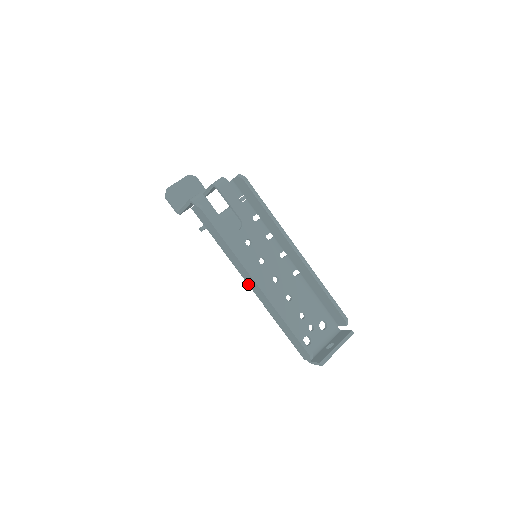
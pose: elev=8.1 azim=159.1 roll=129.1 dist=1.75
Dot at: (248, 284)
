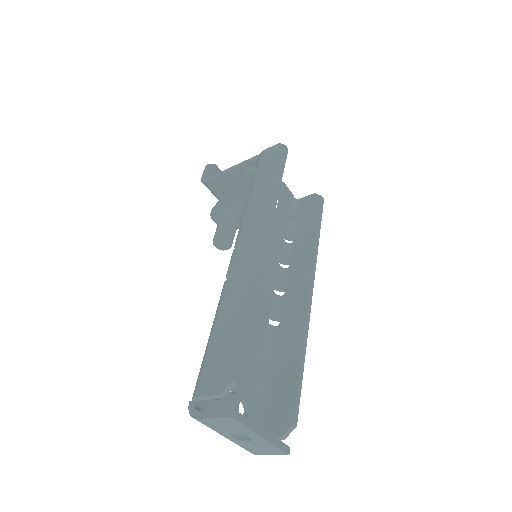
Dot at: (239, 243)
